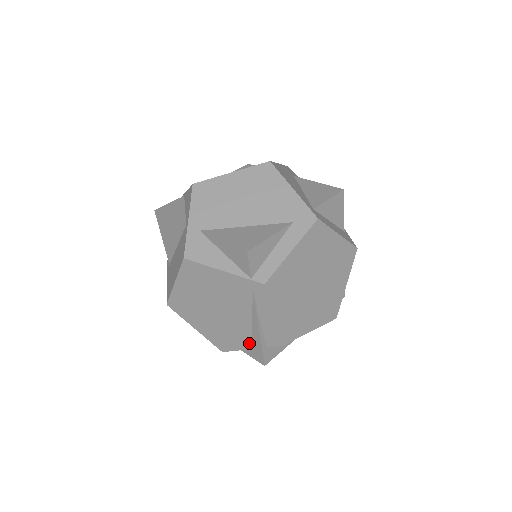
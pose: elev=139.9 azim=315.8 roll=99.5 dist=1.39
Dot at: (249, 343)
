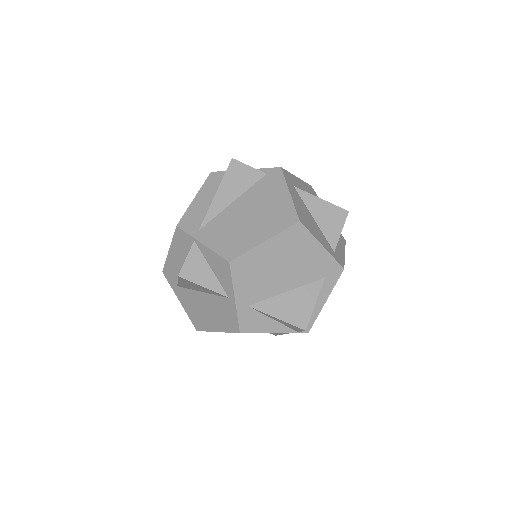
Dot at: occluded
